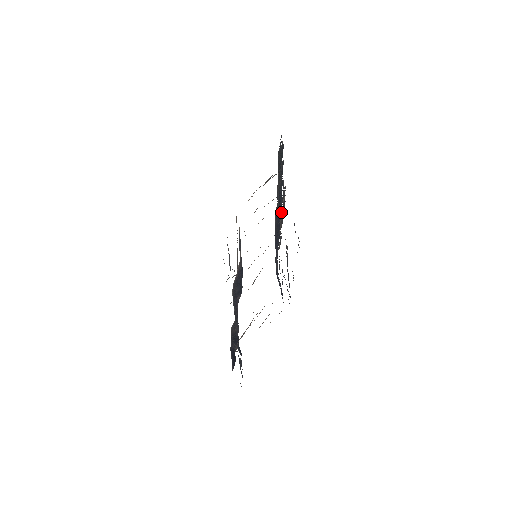
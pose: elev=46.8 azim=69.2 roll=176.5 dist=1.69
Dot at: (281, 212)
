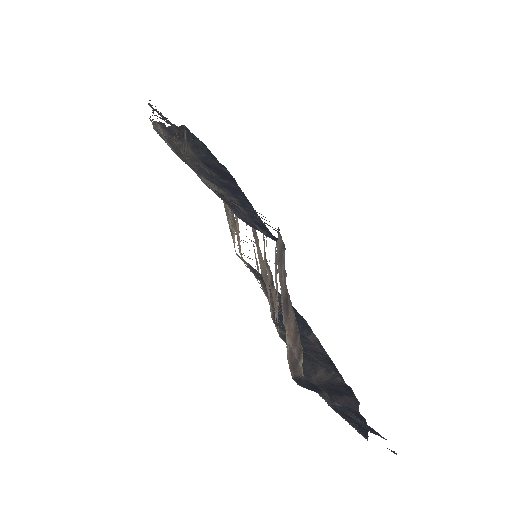
Dot at: occluded
